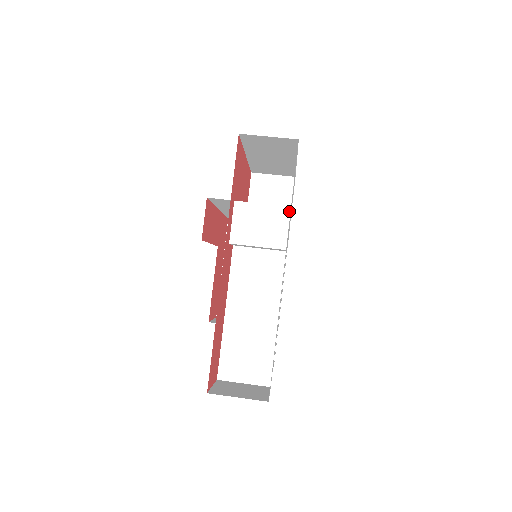
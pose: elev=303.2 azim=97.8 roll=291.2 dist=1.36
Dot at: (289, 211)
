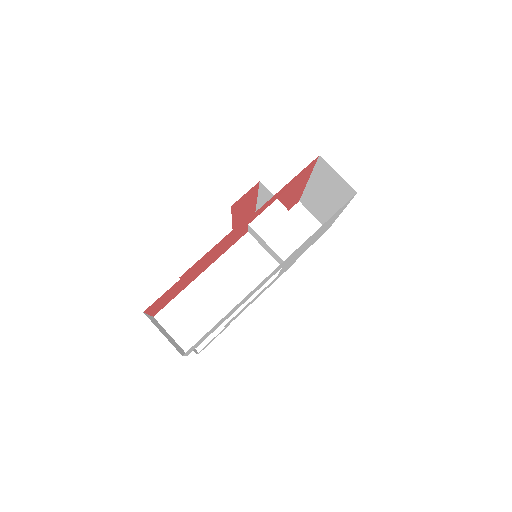
Dot at: occluded
